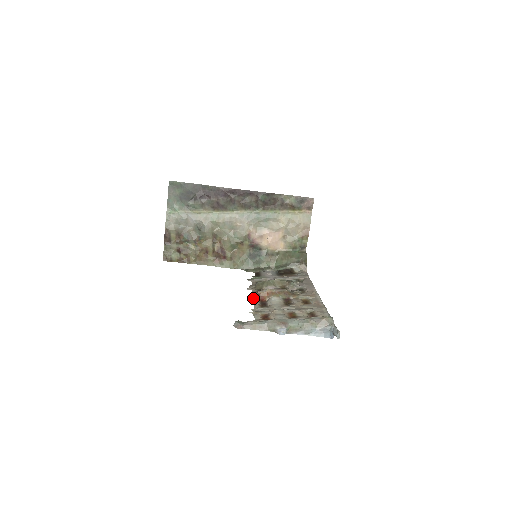
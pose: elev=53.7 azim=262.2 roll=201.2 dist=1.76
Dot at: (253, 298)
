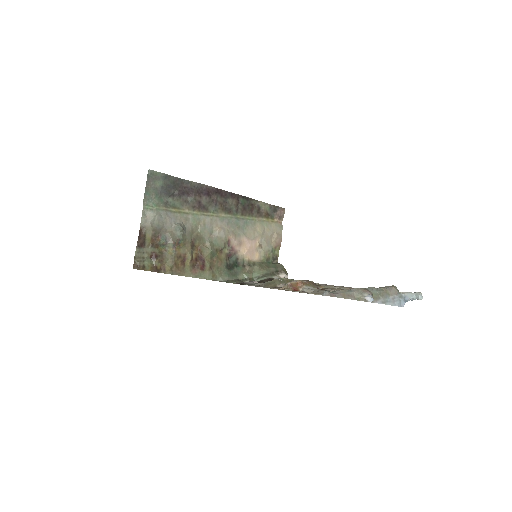
Dot at: (285, 289)
